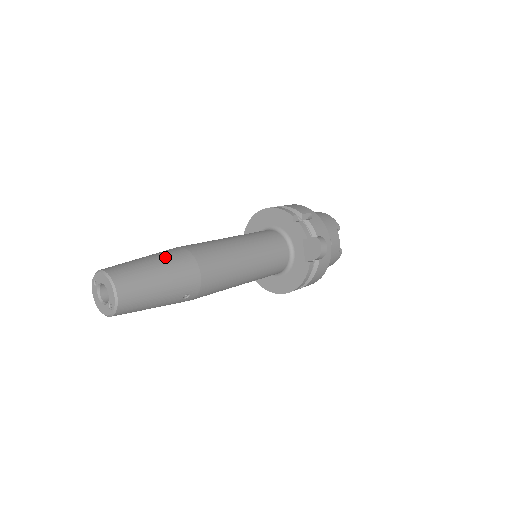
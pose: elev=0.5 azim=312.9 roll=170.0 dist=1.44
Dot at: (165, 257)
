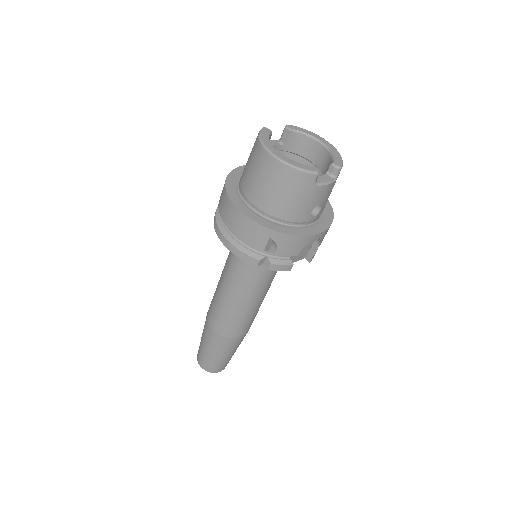
Dot at: (216, 348)
